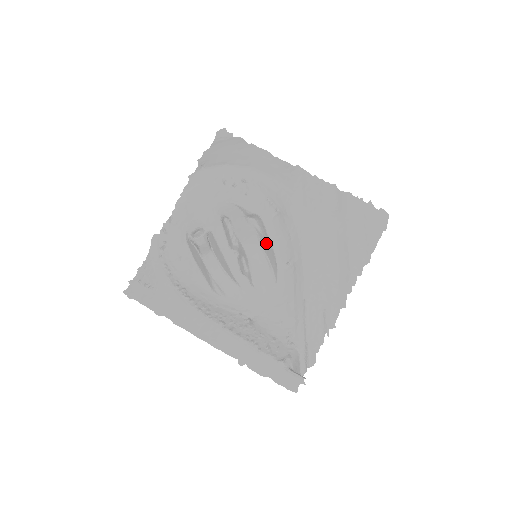
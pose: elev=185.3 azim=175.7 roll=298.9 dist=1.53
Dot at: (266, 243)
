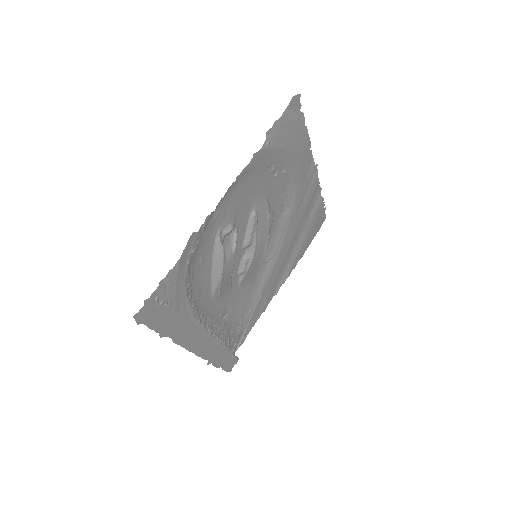
Dot at: (267, 243)
